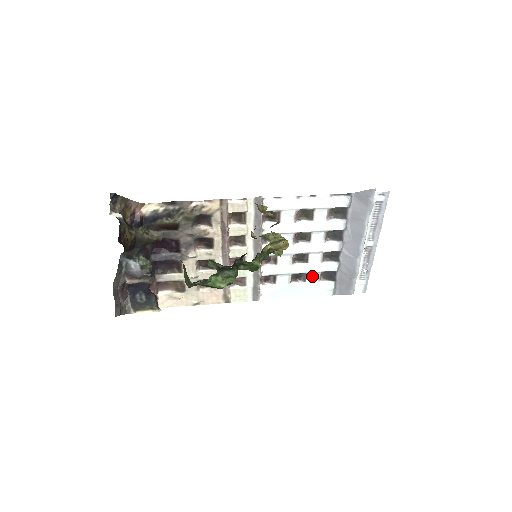
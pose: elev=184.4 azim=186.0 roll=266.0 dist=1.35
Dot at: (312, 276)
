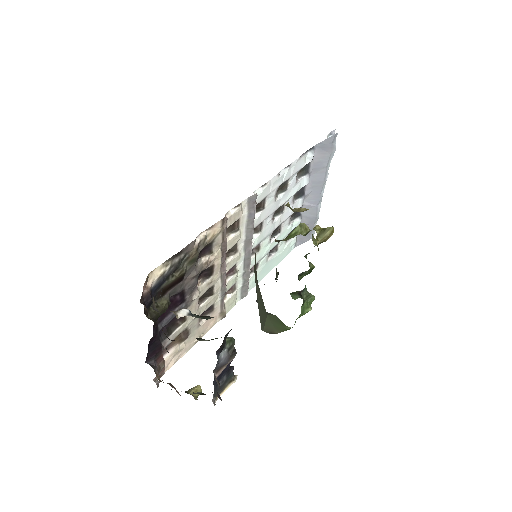
Dot at: (282, 242)
